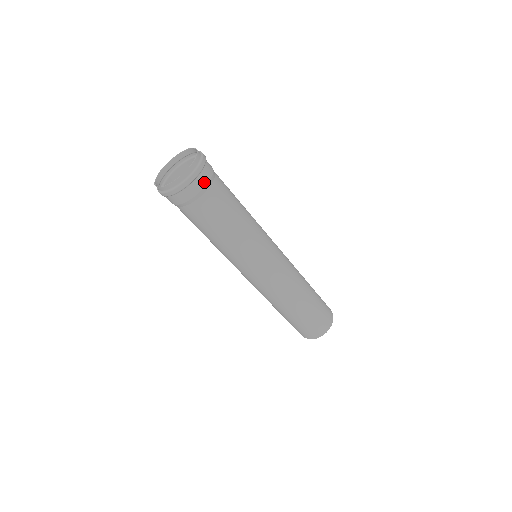
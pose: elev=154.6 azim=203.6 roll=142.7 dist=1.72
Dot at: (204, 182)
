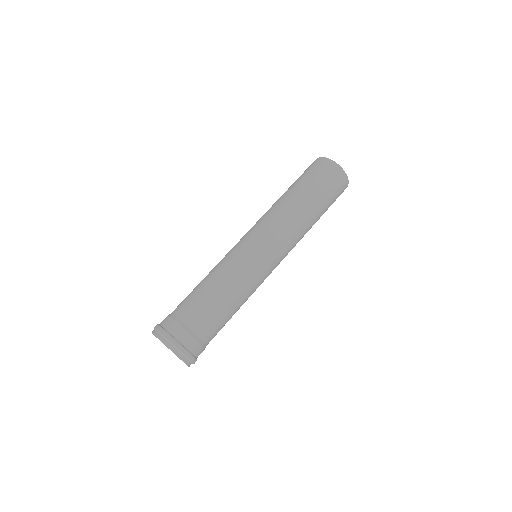
Dot at: (199, 348)
